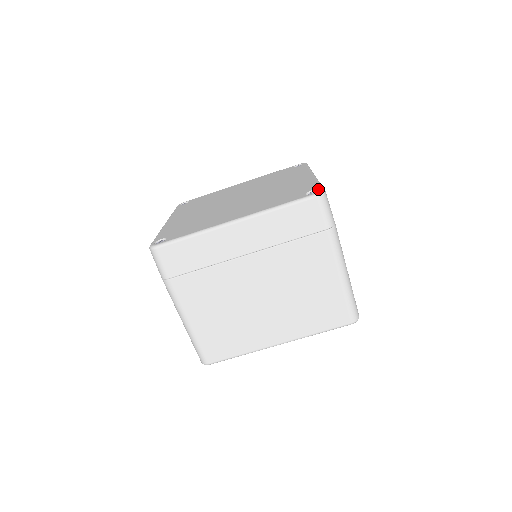
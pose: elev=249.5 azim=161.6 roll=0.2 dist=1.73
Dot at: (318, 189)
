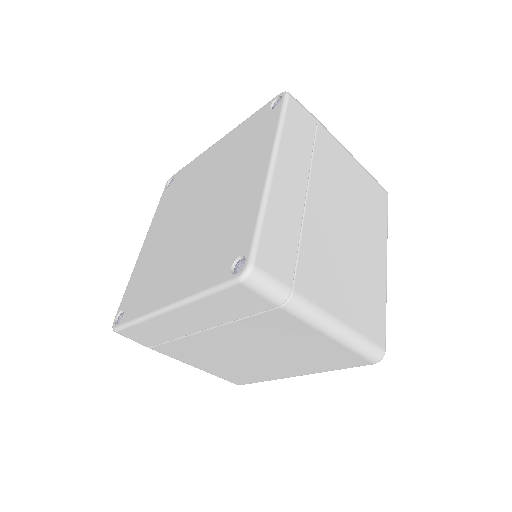
Dot at: (245, 259)
